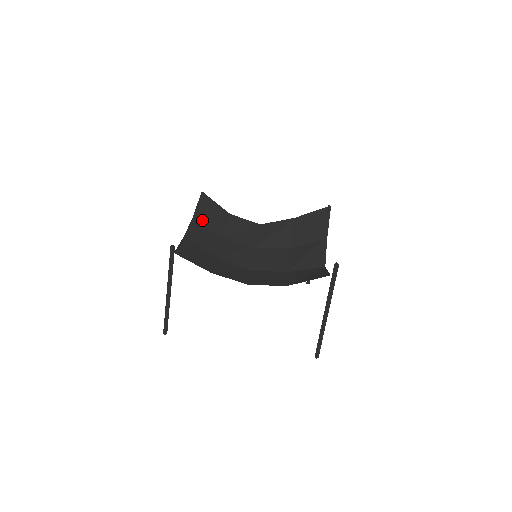
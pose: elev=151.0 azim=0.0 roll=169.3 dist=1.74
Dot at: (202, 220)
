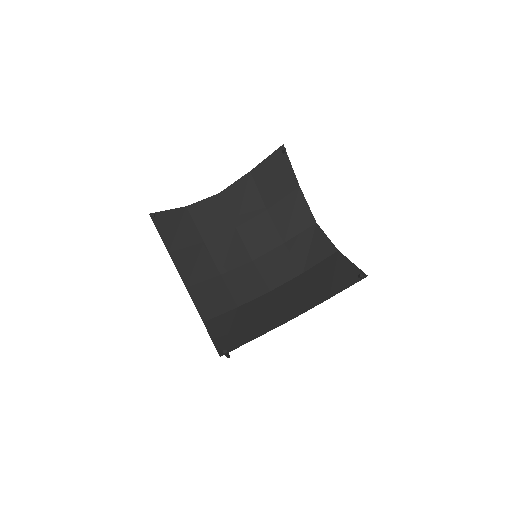
Dot at: (176, 245)
